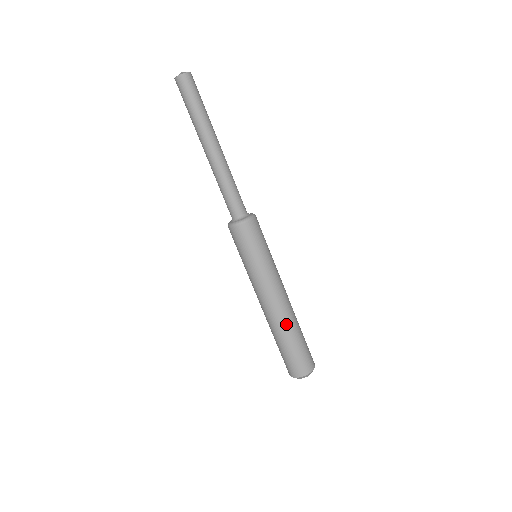
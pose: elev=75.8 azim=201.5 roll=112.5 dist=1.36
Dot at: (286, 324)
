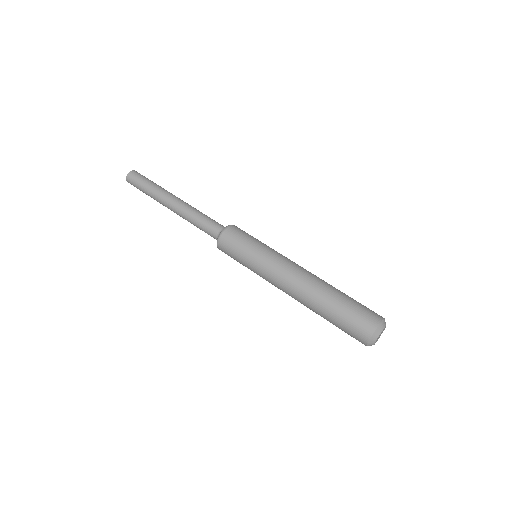
Dot at: (325, 282)
